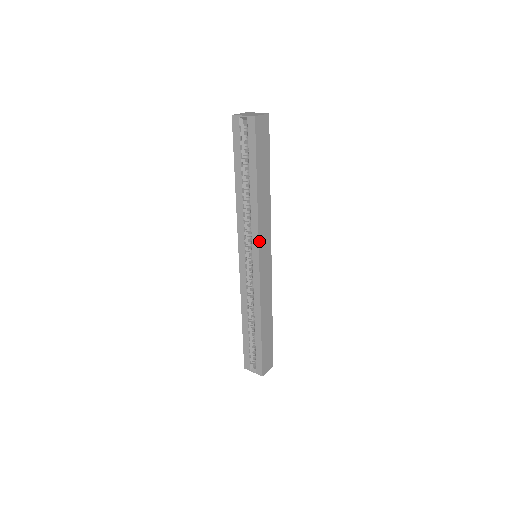
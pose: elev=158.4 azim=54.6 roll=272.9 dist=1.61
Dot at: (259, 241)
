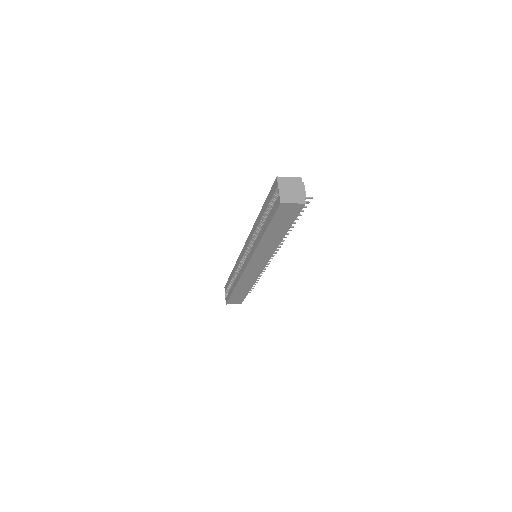
Dot at: (252, 258)
